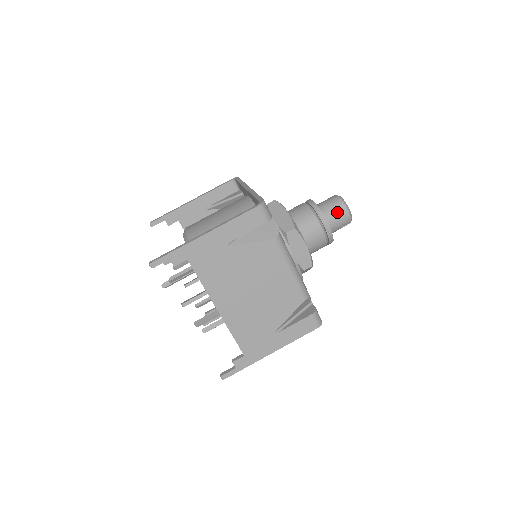
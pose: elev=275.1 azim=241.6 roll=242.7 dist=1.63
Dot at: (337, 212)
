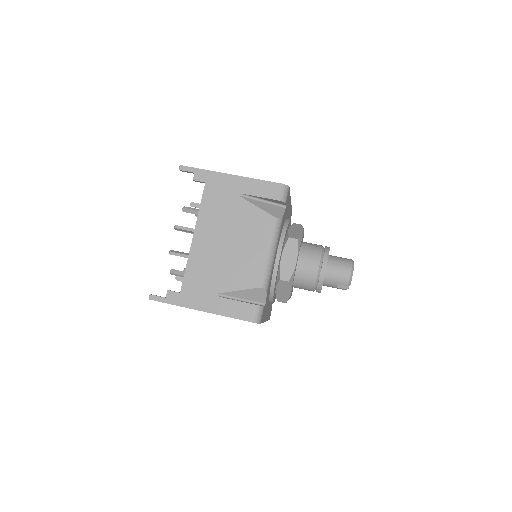
Dot at: (341, 265)
